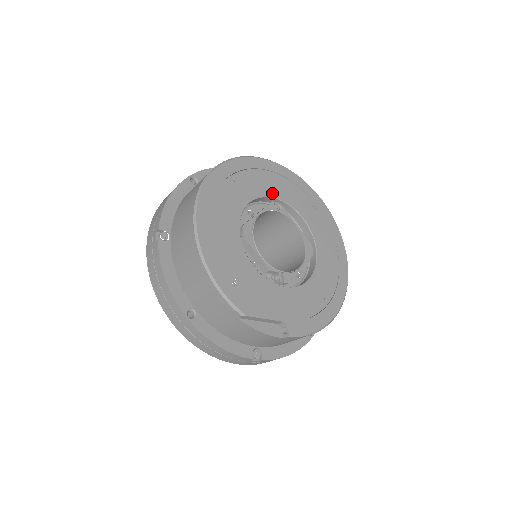
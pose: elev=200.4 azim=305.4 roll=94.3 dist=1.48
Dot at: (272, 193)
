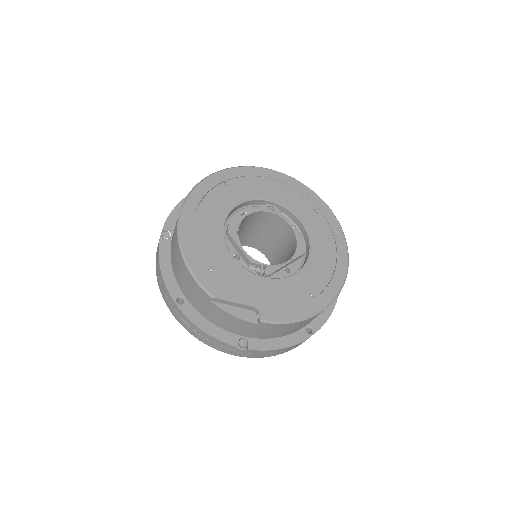
Dot at: (267, 197)
